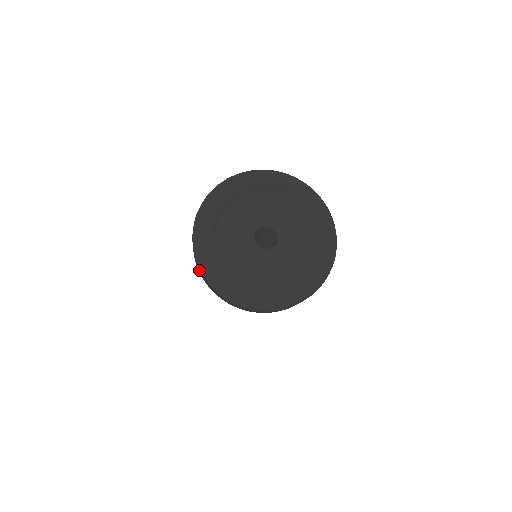
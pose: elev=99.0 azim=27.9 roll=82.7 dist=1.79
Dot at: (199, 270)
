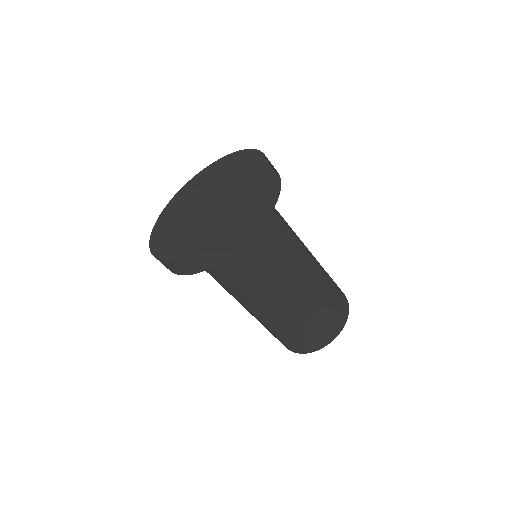
Dot at: occluded
